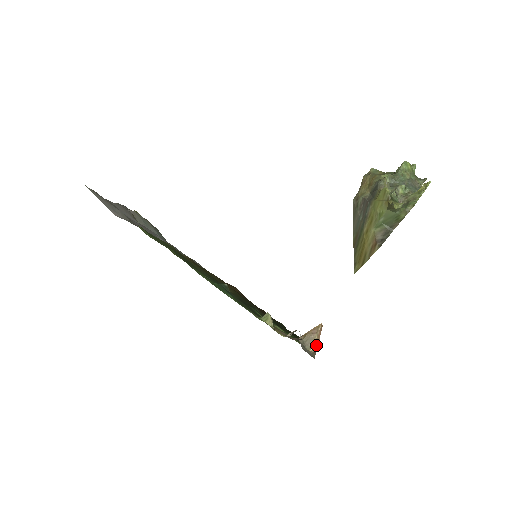
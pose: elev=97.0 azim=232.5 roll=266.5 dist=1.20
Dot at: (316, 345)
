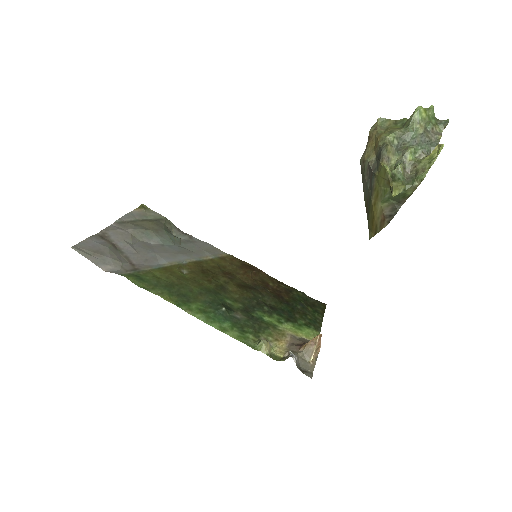
Dot at: (318, 350)
